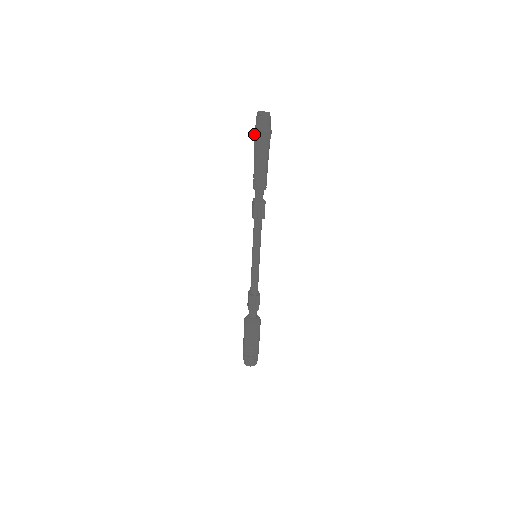
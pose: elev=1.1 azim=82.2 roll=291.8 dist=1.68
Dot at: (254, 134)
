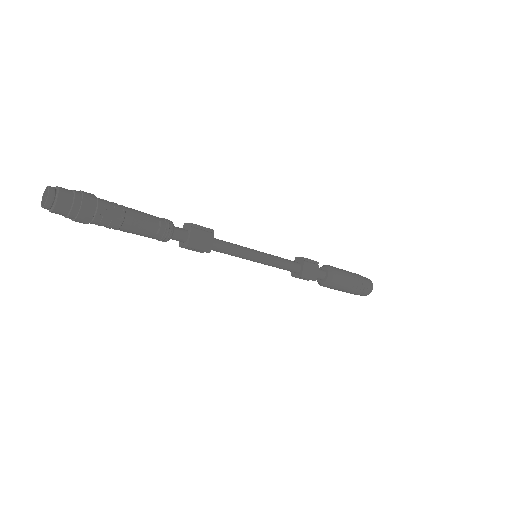
Dot at: occluded
